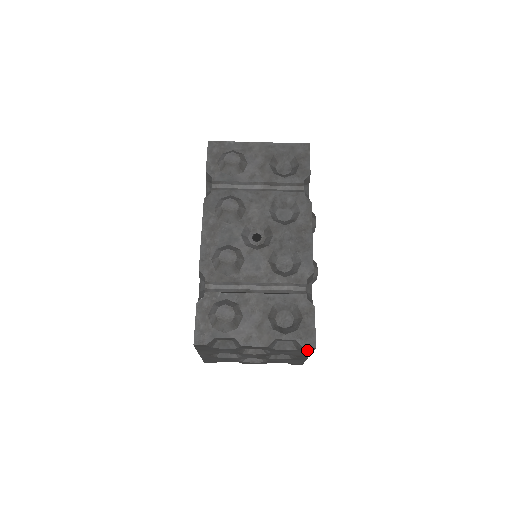
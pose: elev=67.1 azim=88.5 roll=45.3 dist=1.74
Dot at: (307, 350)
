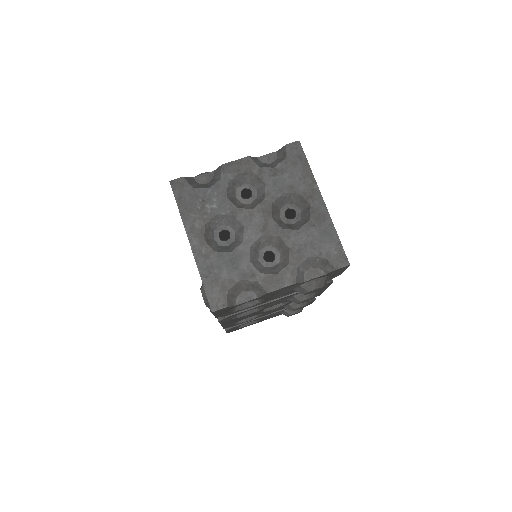
Dot at: (298, 158)
